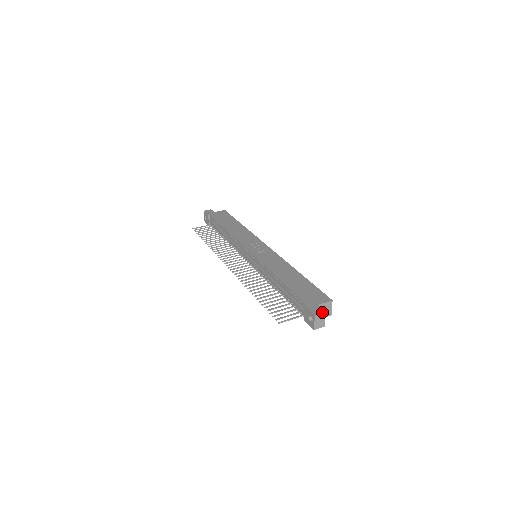
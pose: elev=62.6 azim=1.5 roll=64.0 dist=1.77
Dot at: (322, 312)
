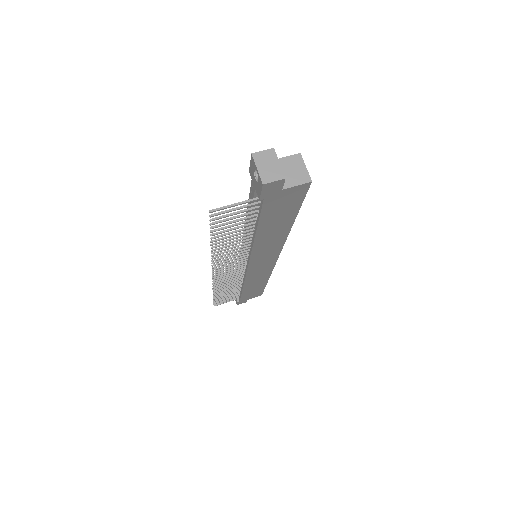
Dot at: (267, 150)
